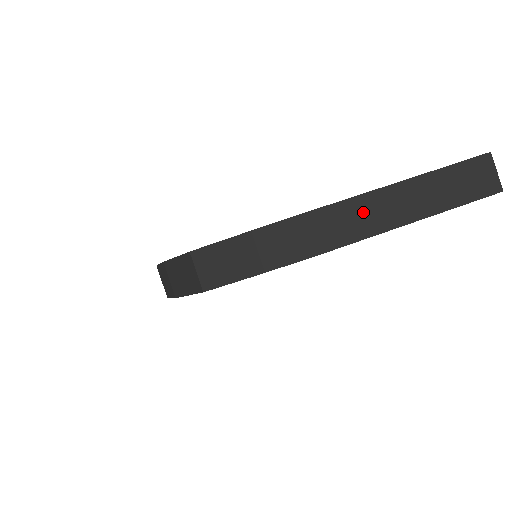
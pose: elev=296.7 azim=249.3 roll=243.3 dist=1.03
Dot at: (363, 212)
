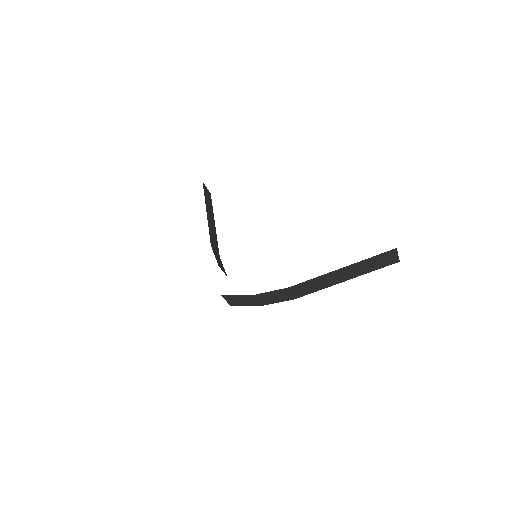
Dot at: (314, 284)
